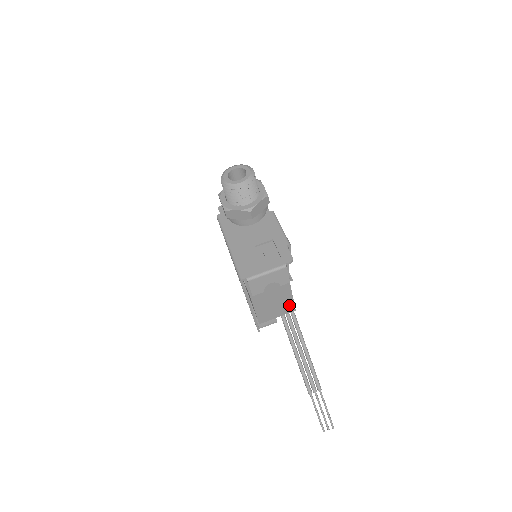
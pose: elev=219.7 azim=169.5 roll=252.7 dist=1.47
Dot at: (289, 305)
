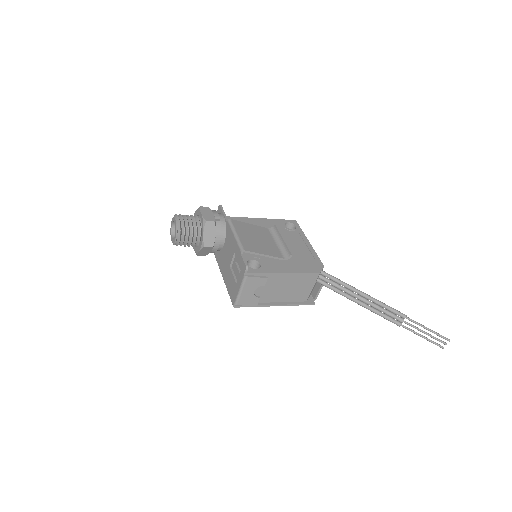
Dot at: (306, 277)
